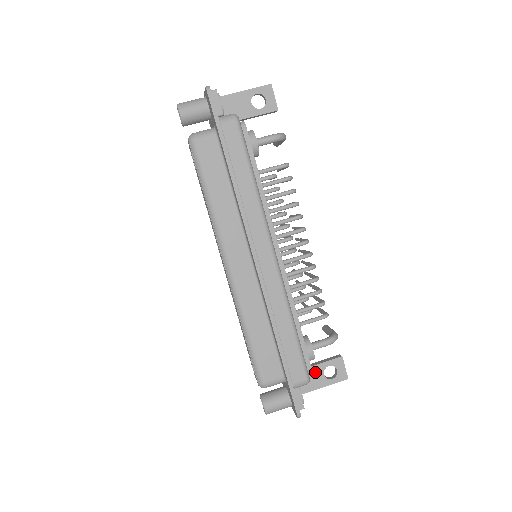
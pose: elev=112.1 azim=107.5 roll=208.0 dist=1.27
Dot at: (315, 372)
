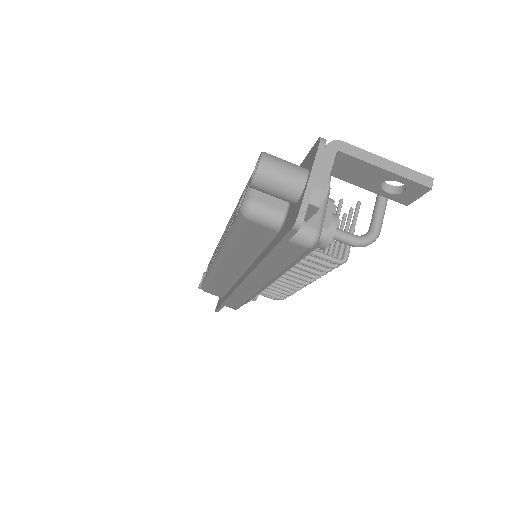
Dot at: occluded
